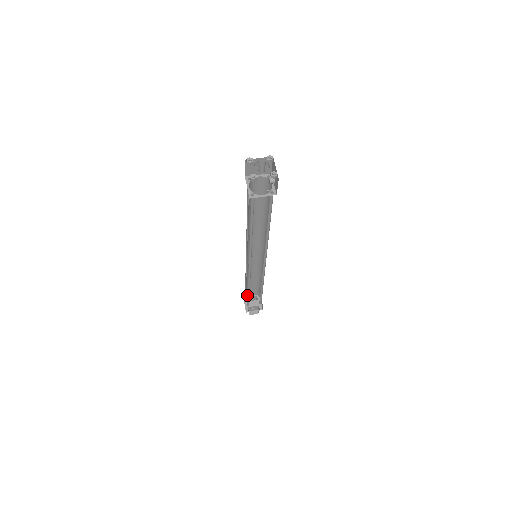
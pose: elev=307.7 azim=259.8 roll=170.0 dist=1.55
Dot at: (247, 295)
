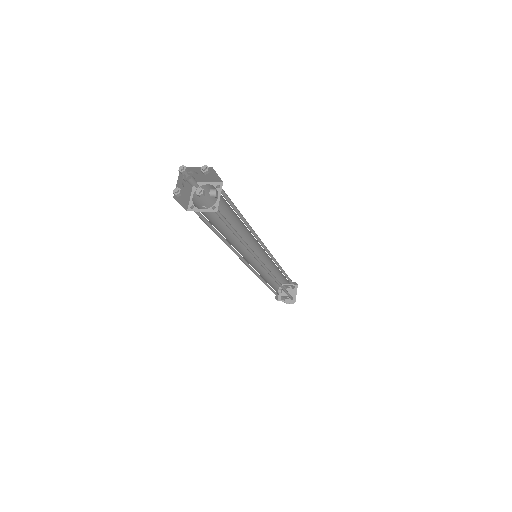
Dot at: (269, 287)
